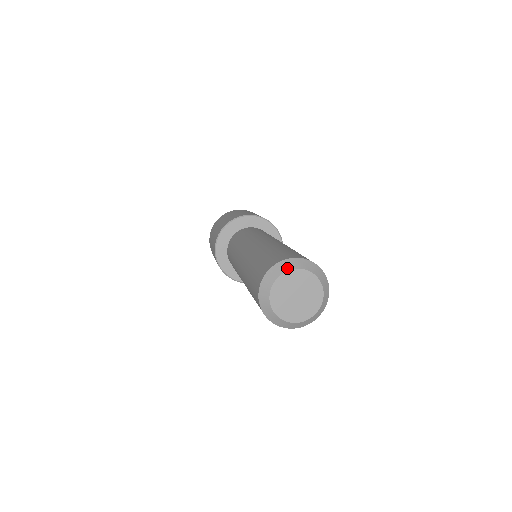
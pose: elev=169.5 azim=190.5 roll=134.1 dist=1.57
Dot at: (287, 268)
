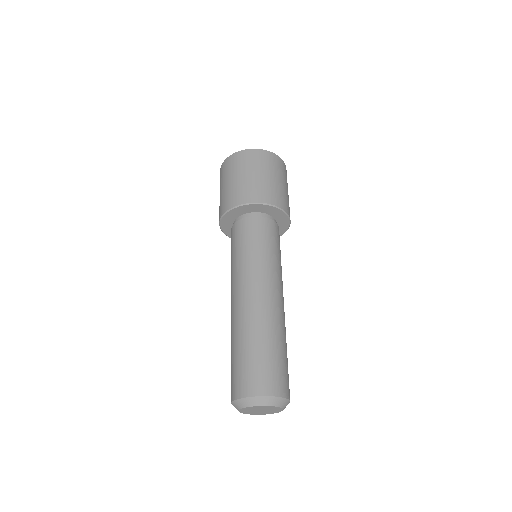
Dot at: (266, 404)
